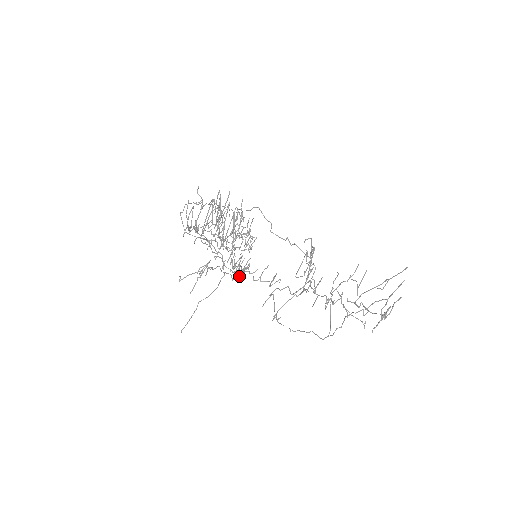
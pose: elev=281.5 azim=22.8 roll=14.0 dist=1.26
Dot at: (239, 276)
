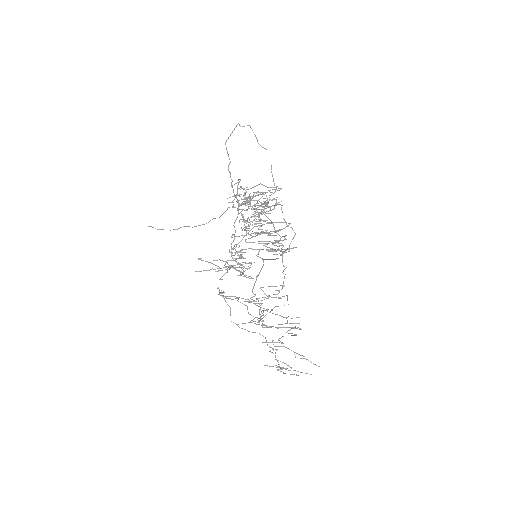
Dot at: (233, 267)
